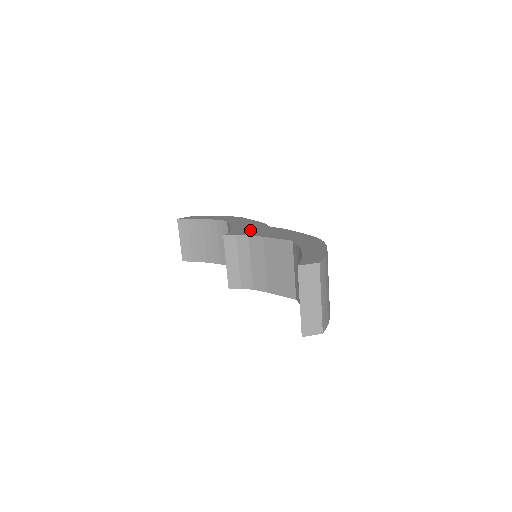
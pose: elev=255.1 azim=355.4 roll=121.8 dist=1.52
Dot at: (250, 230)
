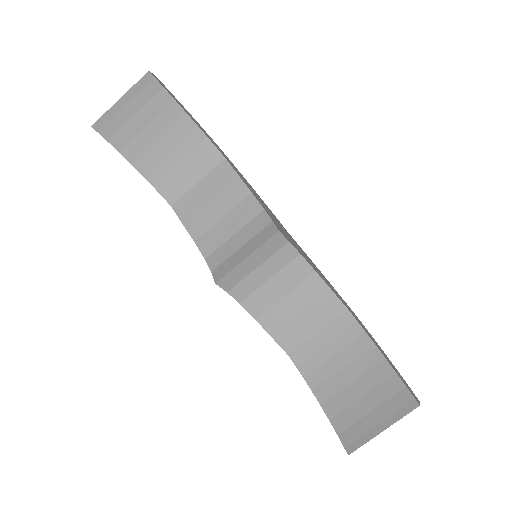
Dot at: (285, 232)
